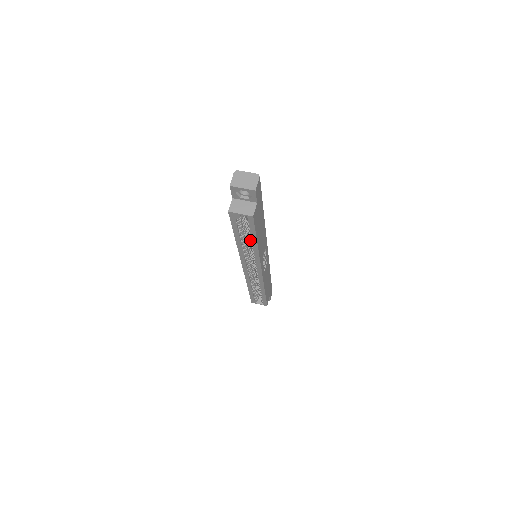
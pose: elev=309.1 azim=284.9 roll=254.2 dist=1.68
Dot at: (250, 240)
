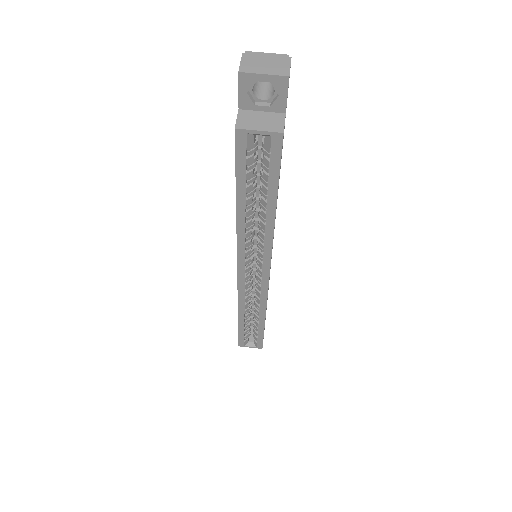
Dot at: (261, 208)
